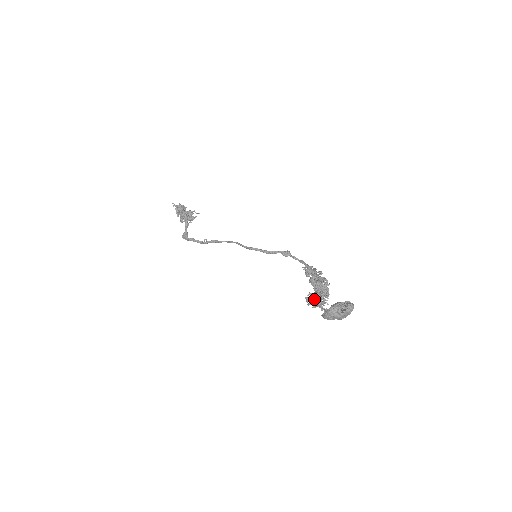
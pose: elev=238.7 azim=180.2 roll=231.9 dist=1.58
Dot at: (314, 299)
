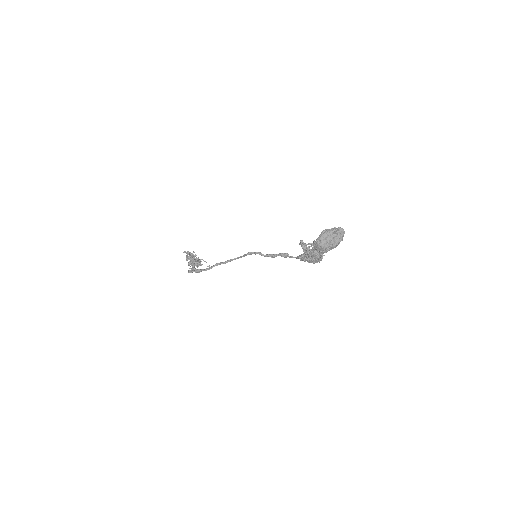
Dot at: occluded
